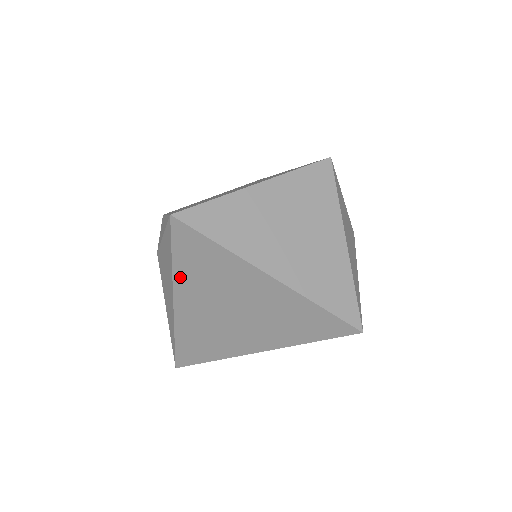
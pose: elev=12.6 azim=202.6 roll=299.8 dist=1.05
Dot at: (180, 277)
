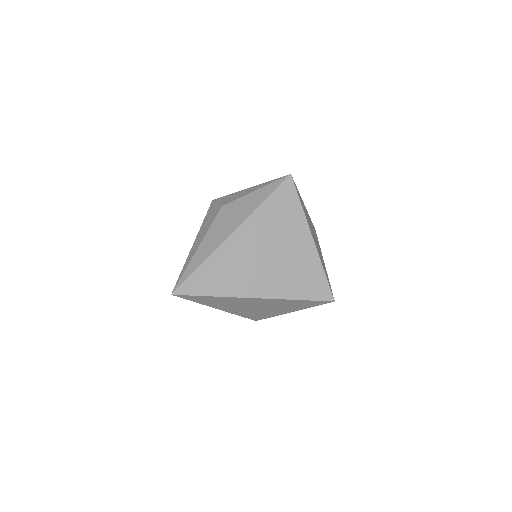
Dot at: (259, 213)
